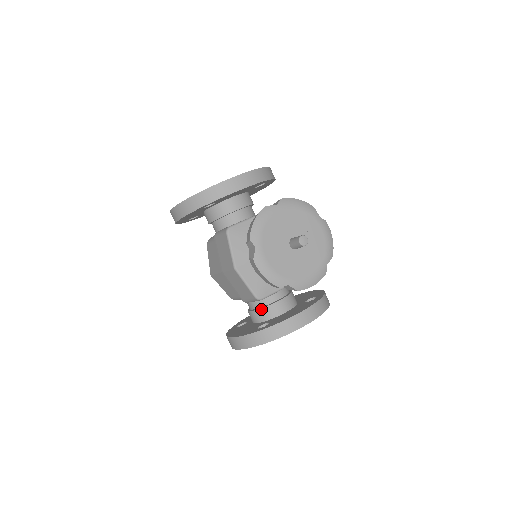
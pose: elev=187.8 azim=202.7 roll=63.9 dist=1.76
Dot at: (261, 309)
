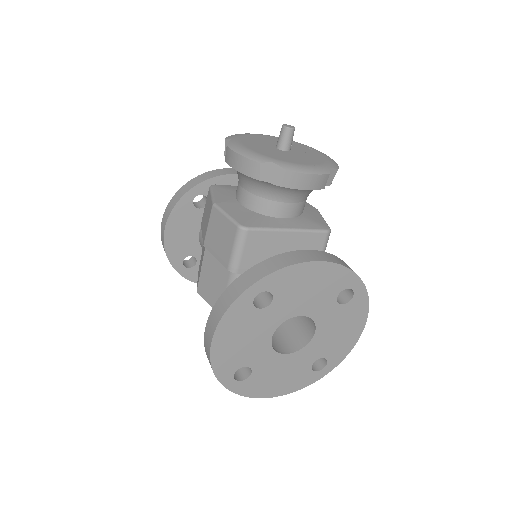
Dot at: occluded
